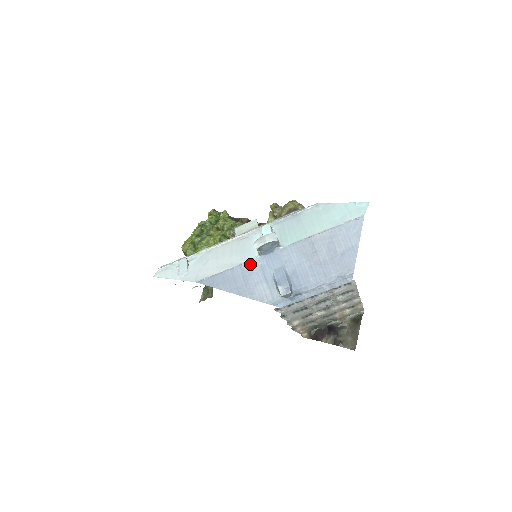
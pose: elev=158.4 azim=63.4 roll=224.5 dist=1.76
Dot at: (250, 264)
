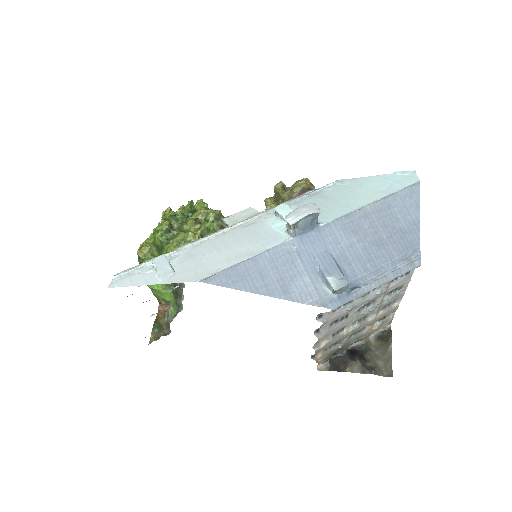
Dot at: (281, 249)
